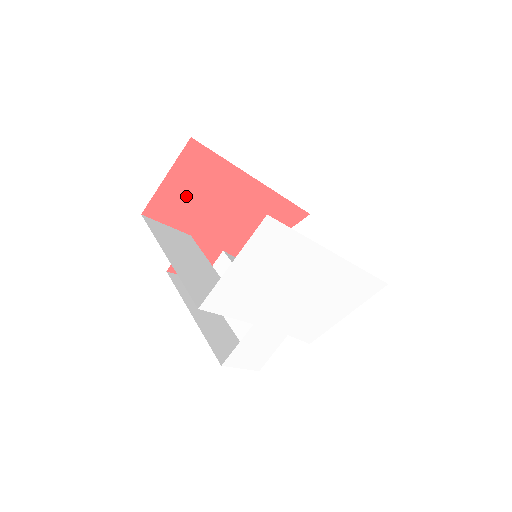
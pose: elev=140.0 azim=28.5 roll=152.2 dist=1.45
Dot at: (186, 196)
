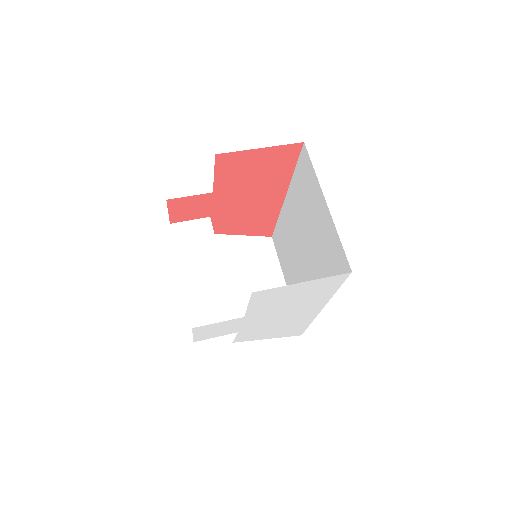
Dot at: (249, 169)
